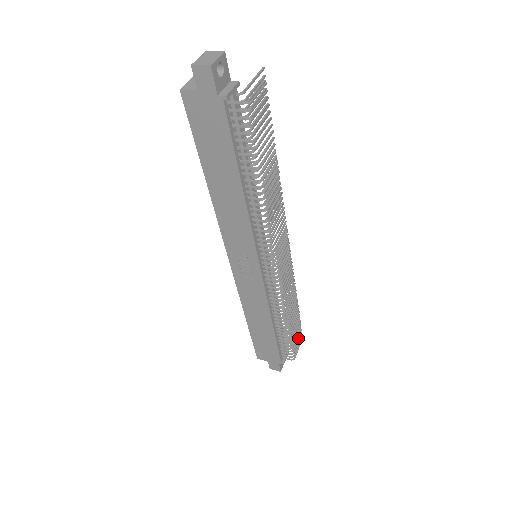
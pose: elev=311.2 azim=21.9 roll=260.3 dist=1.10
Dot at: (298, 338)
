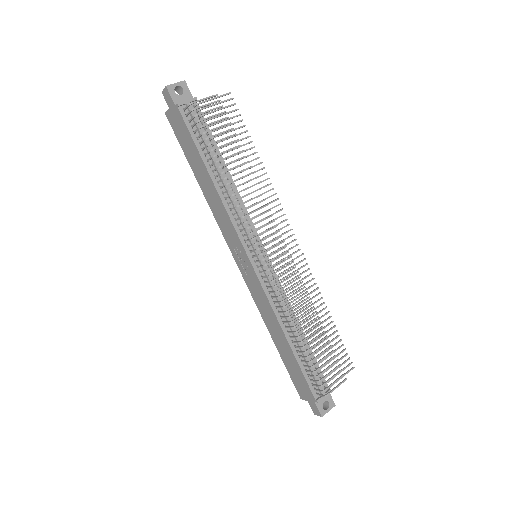
Dot at: occluded
